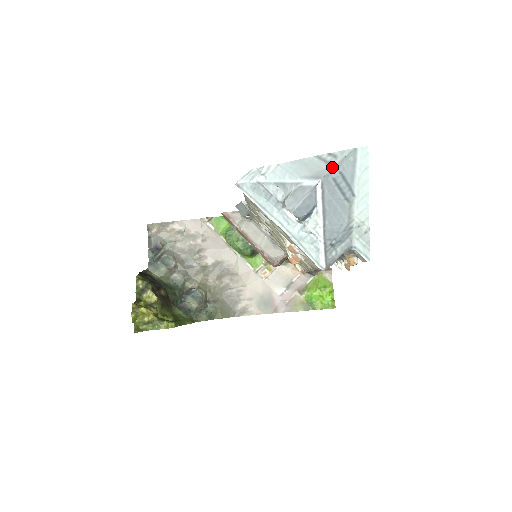
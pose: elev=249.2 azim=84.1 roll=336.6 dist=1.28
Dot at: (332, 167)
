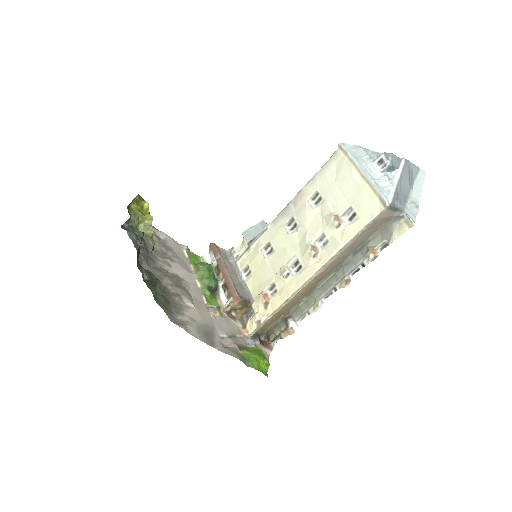
Dot at: (410, 162)
